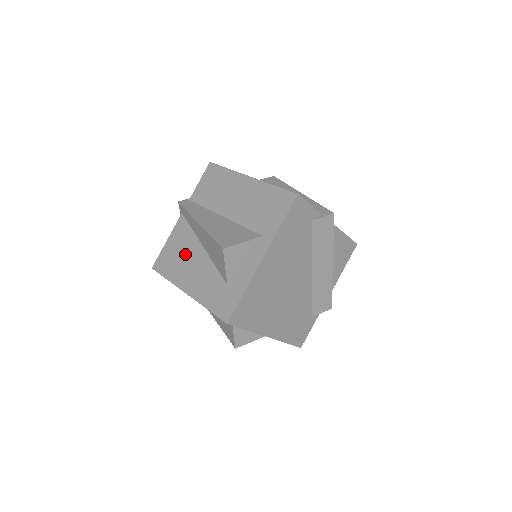
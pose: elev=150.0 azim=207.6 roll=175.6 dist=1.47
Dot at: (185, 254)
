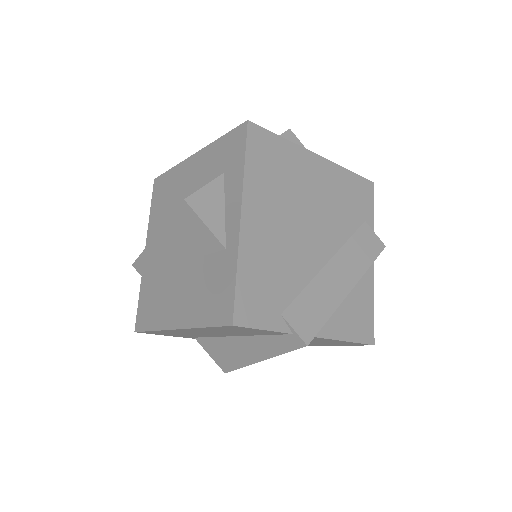
Dot at: occluded
